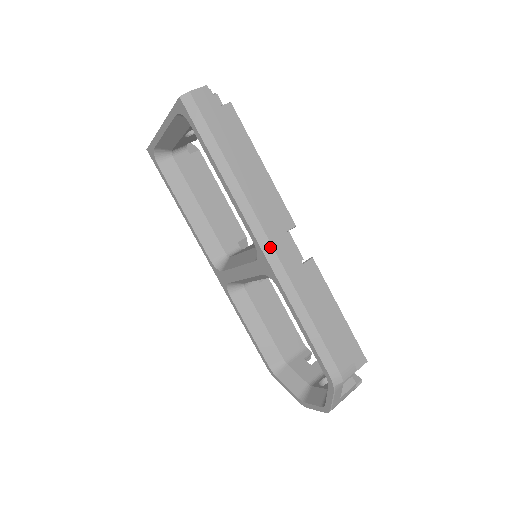
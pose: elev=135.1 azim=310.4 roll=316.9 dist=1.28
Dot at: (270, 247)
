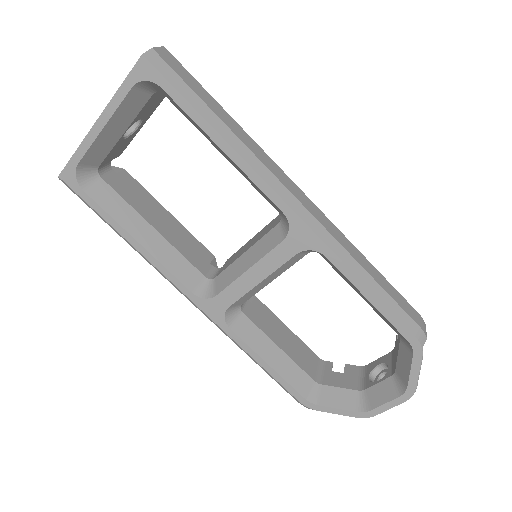
Dot at: (304, 209)
